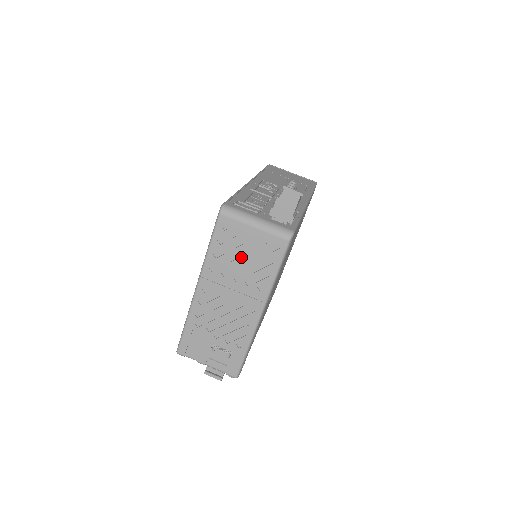
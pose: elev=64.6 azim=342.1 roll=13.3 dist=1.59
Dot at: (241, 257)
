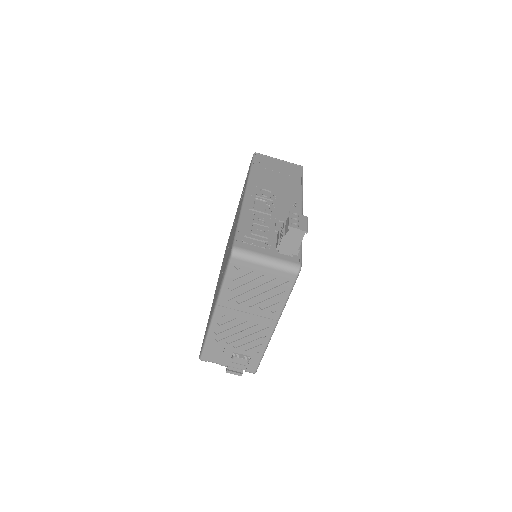
Dot at: (254, 289)
